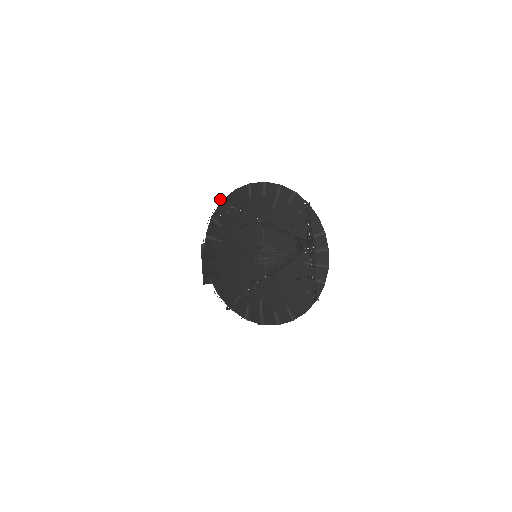
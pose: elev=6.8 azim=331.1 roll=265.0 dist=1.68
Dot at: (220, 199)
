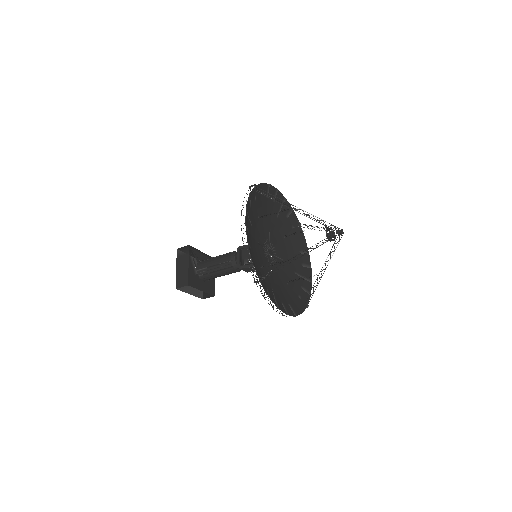
Dot at: occluded
